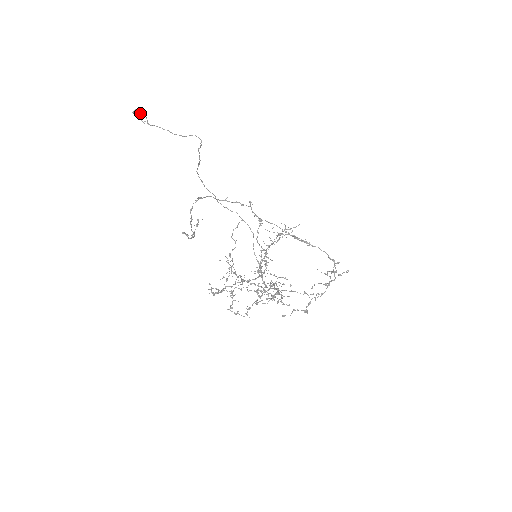
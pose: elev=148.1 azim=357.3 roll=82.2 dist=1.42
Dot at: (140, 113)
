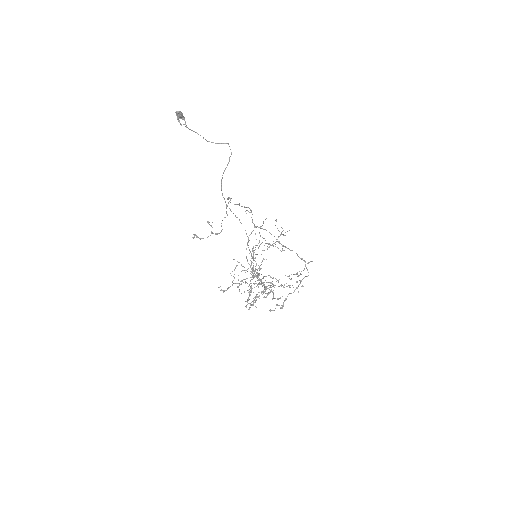
Dot at: occluded
